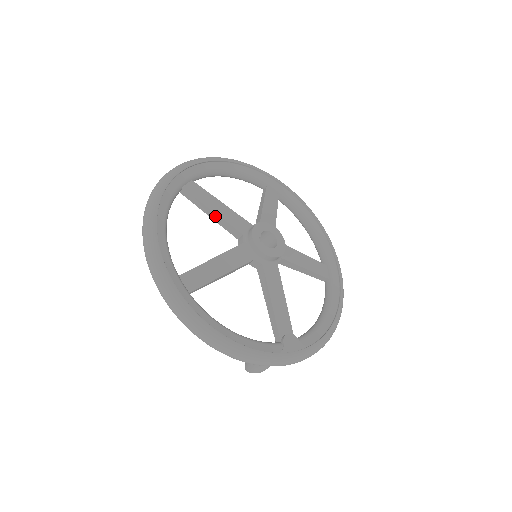
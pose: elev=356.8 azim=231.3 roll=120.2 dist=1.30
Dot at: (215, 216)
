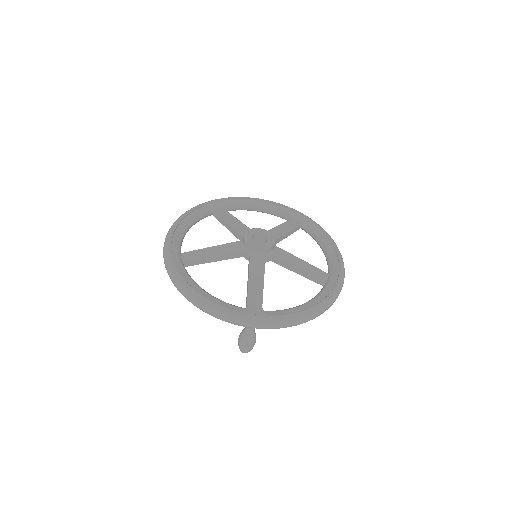
Dot at: (229, 227)
